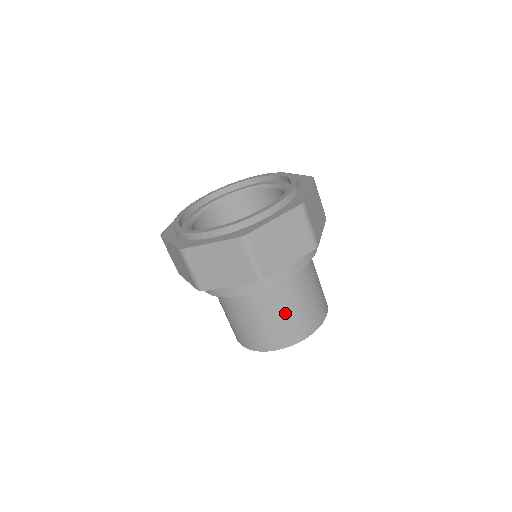
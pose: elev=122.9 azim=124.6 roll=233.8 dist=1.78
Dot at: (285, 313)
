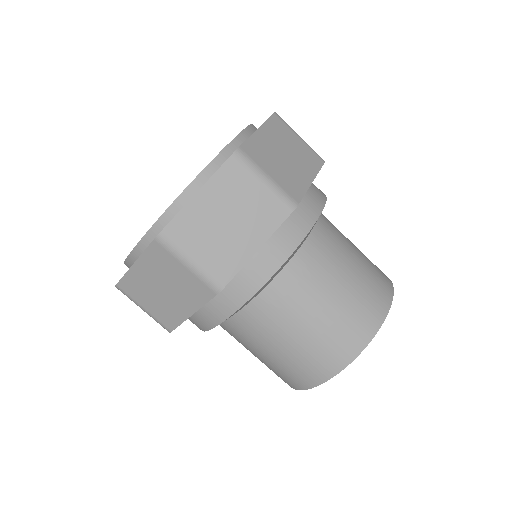
Dot at: (346, 274)
